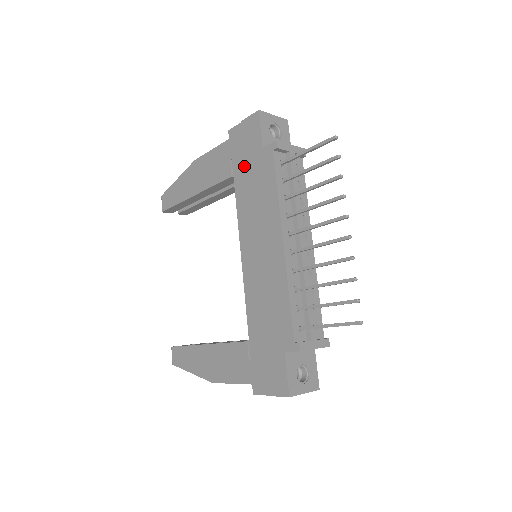
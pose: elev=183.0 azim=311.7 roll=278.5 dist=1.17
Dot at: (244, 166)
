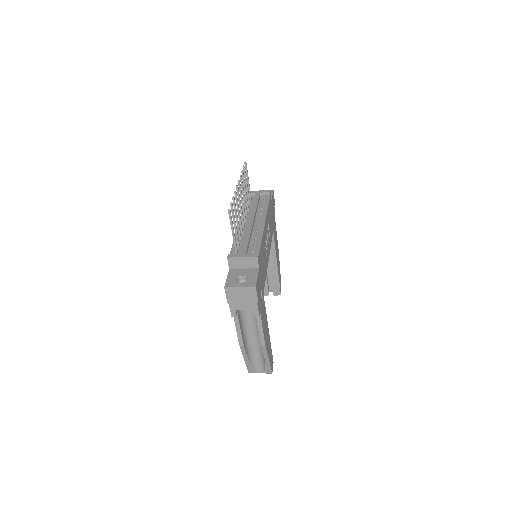
Dot at: occluded
